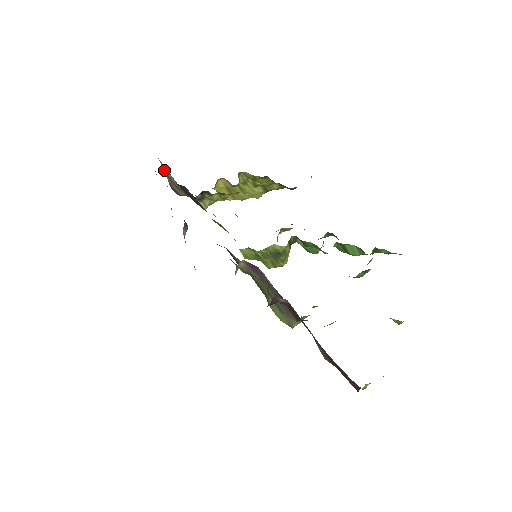
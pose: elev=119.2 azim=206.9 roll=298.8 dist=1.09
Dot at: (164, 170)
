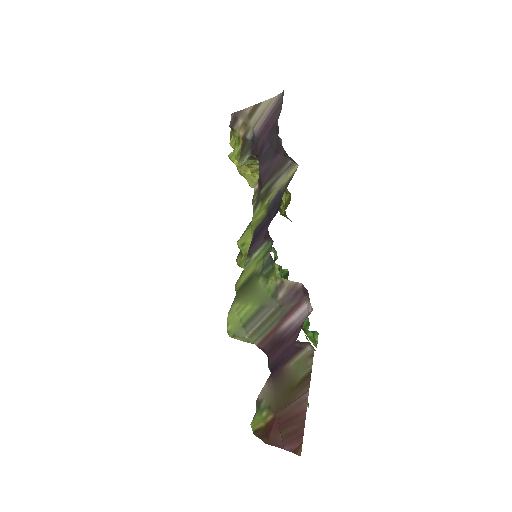
Dot at: (259, 105)
